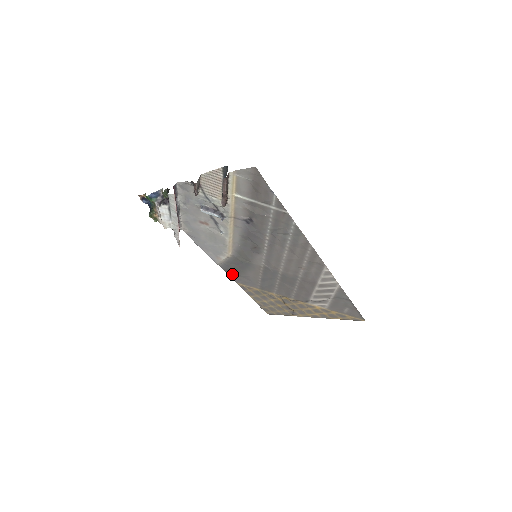
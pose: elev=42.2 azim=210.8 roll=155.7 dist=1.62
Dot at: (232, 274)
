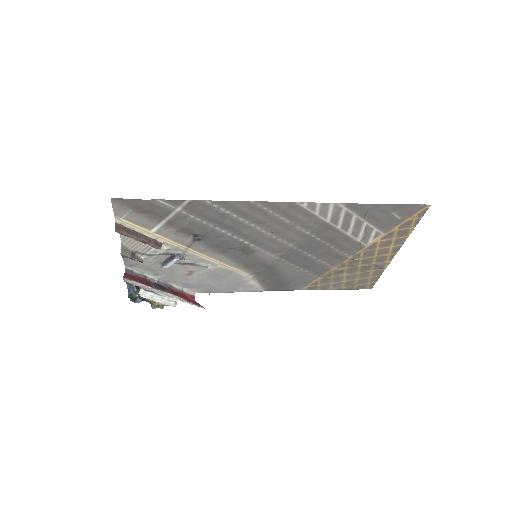
Dot at: (284, 287)
